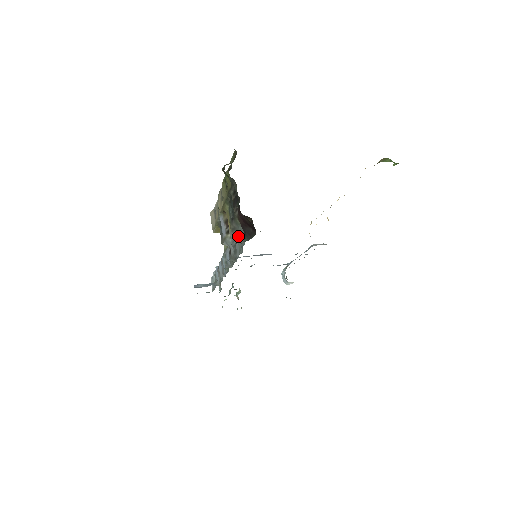
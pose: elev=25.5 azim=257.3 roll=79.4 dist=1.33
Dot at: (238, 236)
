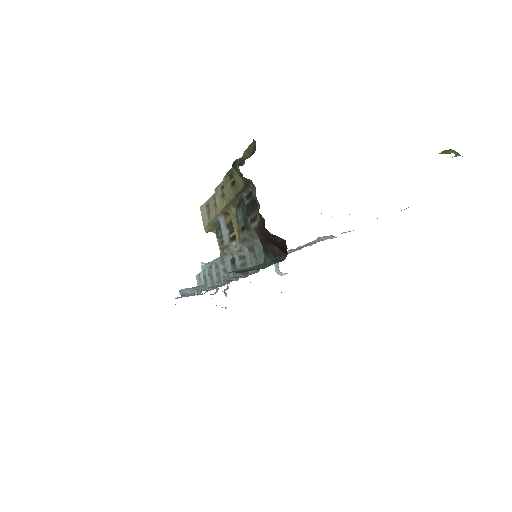
Dot at: (251, 249)
